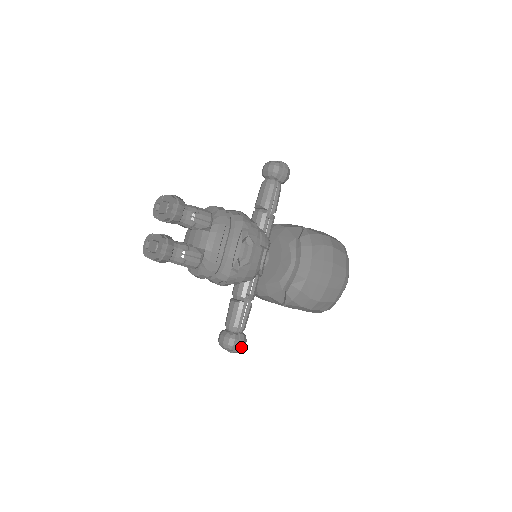
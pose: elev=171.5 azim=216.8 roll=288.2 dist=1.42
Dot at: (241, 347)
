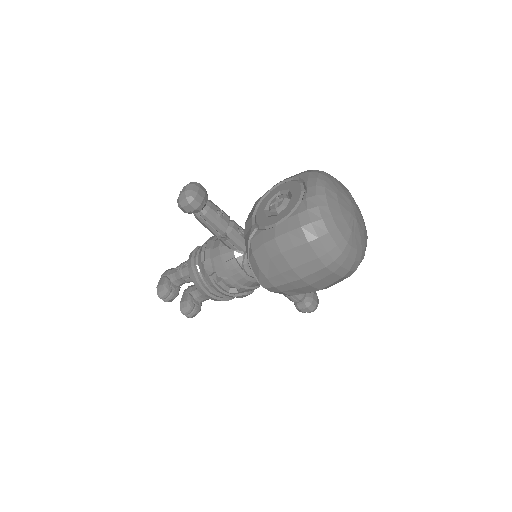
Dot at: (309, 311)
